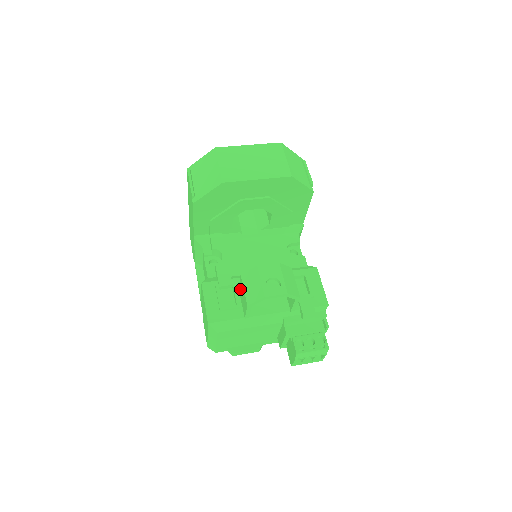
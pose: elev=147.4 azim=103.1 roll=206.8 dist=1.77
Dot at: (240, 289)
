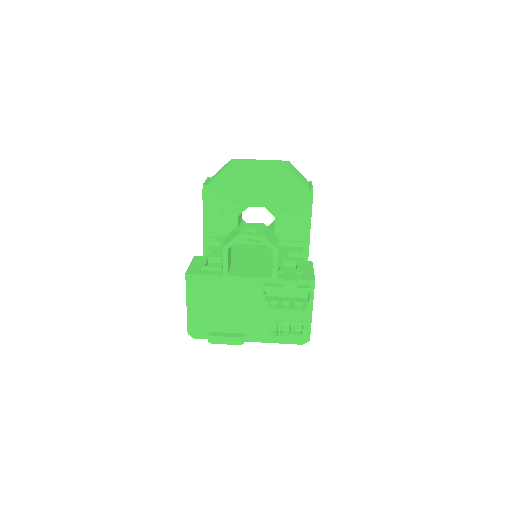
Dot at: occluded
